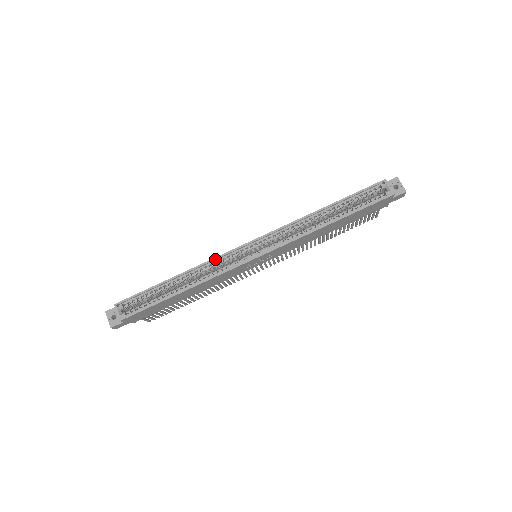
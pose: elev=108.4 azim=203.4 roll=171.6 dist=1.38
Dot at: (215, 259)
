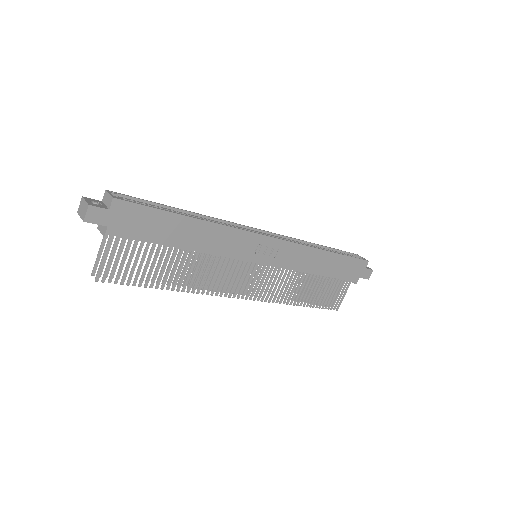
Dot at: (228, 222)
